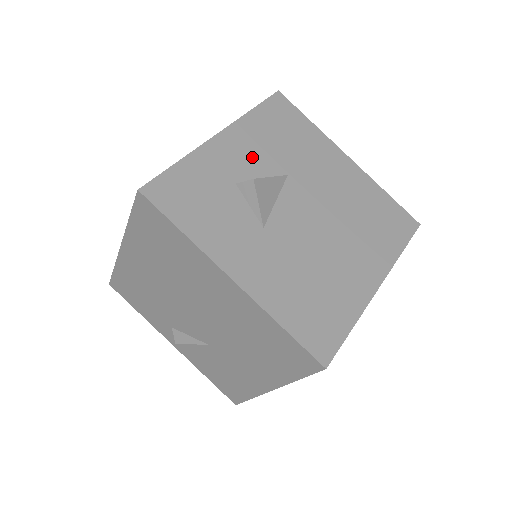
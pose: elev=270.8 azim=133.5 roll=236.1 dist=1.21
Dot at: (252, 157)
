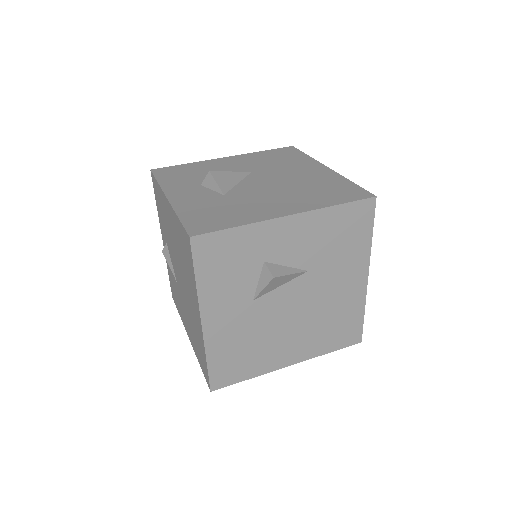
Dot at: (296, 246)
